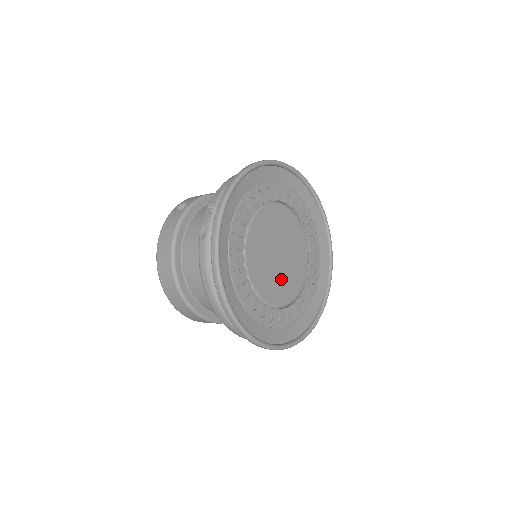
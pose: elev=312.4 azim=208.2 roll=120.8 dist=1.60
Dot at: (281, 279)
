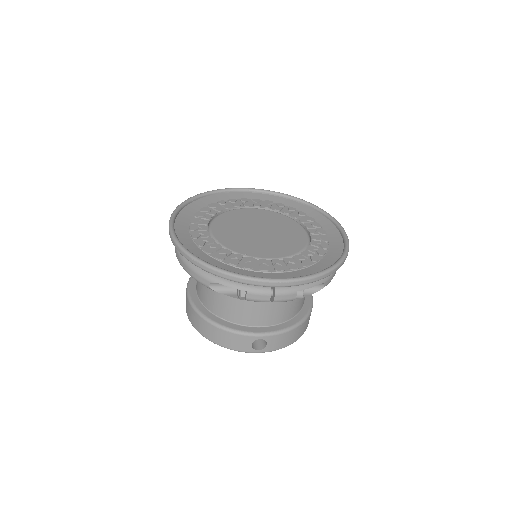
Dot at: (248, 241)
